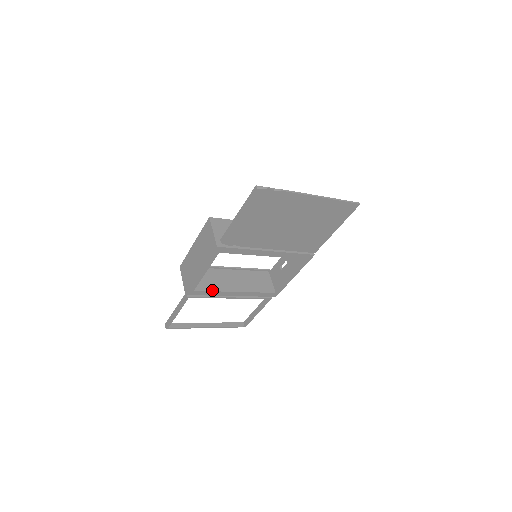
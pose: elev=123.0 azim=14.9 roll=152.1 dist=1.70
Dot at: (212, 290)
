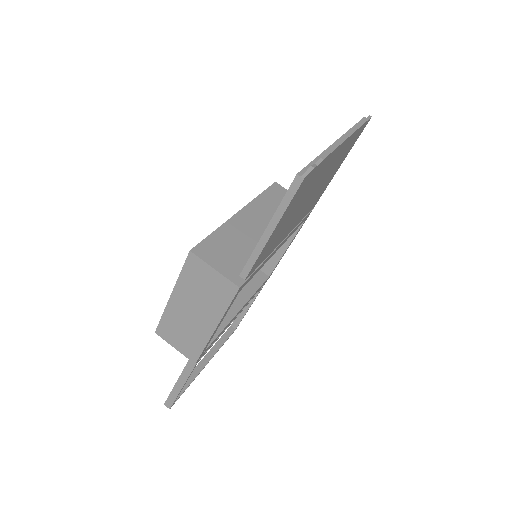
Dot at: (219, 332)
